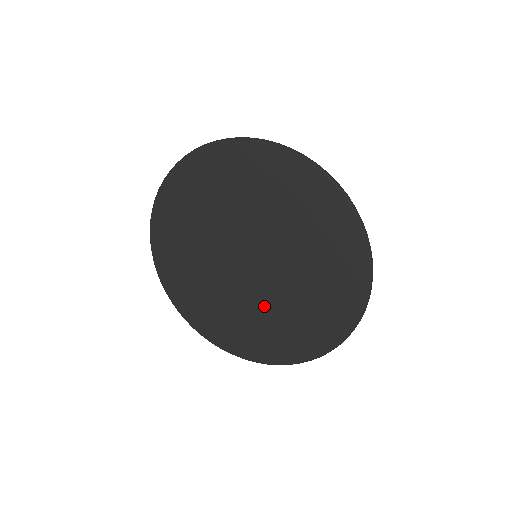
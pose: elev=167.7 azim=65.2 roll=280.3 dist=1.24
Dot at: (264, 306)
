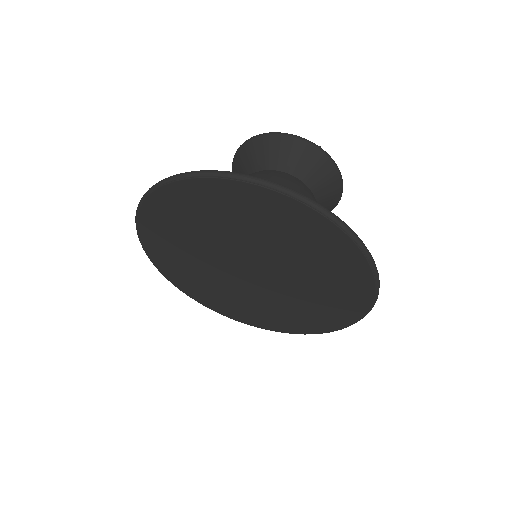
Dot at: (260, 298)
